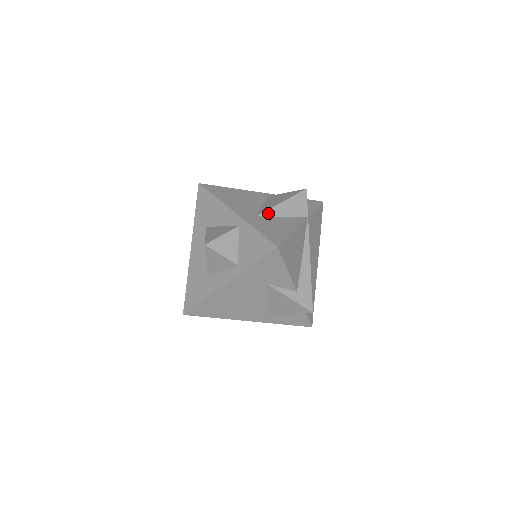
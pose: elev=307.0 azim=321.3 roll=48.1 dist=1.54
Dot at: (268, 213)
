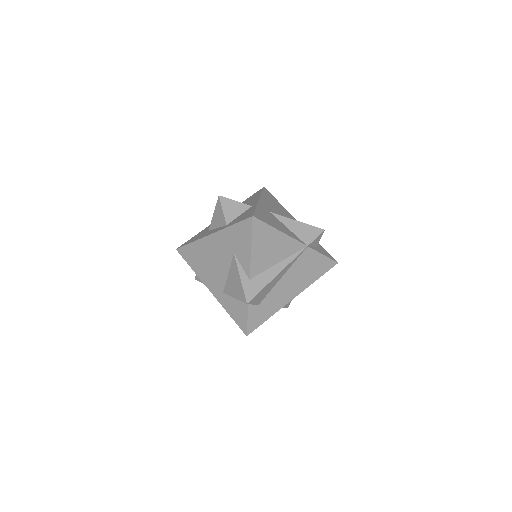
Dot at: (280, 218)
